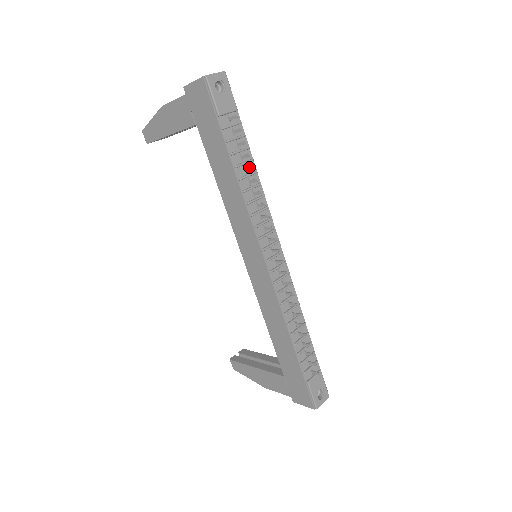
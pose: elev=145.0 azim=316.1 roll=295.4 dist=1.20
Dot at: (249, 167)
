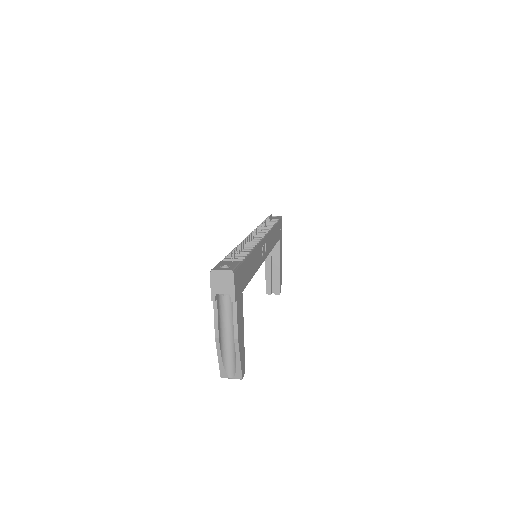
Dot at: (266, 222)
